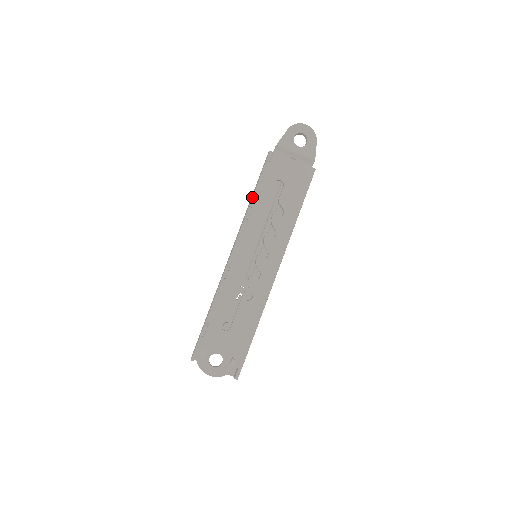
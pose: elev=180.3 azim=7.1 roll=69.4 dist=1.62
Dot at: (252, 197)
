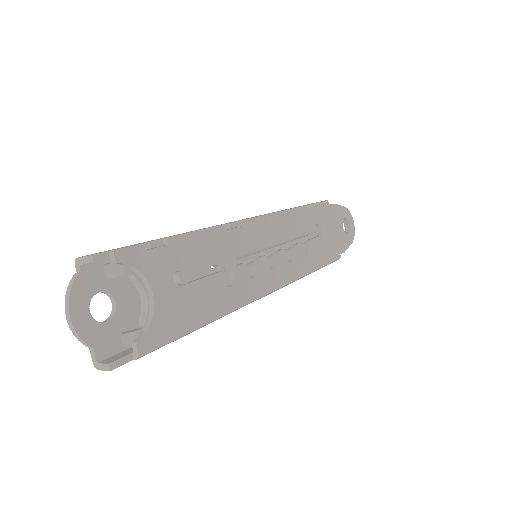
Dot at: occluded
